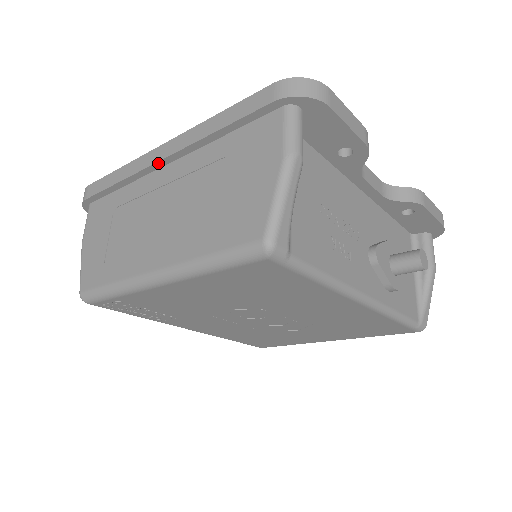
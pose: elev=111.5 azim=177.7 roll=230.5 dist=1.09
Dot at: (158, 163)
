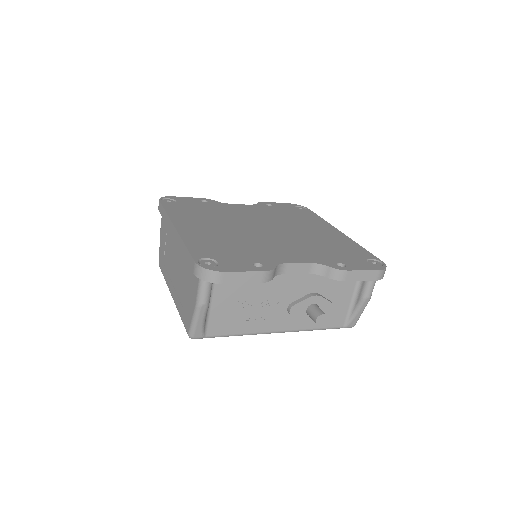
Dot at: (173, 235)
